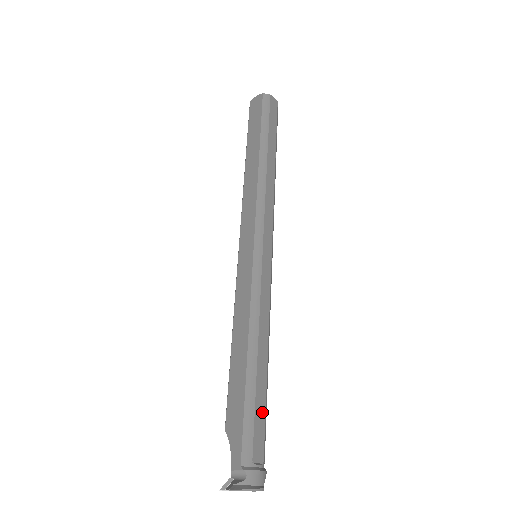
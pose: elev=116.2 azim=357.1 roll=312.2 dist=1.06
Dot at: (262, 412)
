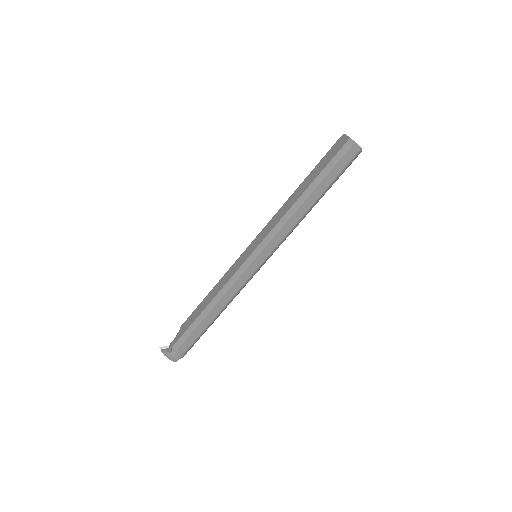
Dot at: (198, 334)
